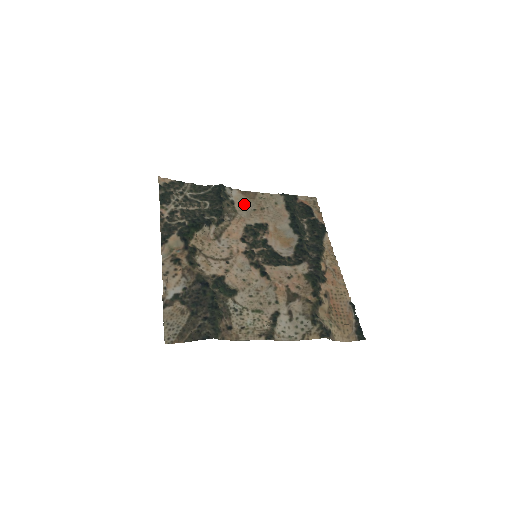
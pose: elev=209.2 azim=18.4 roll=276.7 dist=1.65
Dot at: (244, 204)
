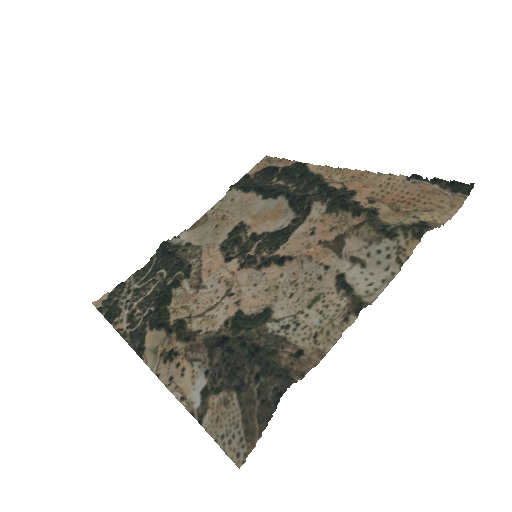
Dot at: (202, 234)
